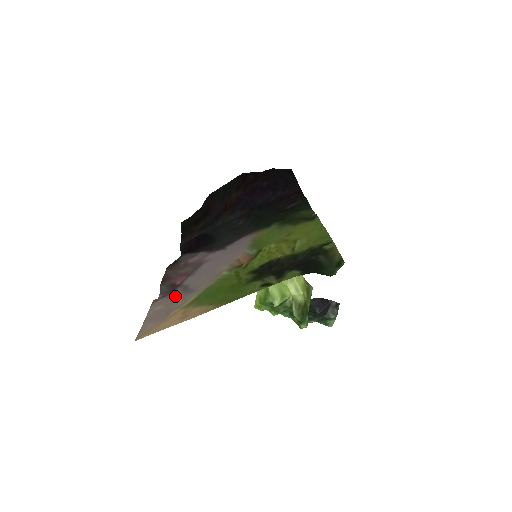
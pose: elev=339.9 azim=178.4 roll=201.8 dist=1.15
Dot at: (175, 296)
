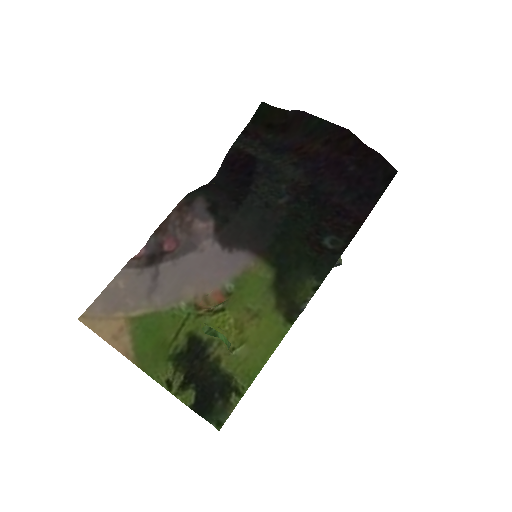
Dot at: (143, 278)
